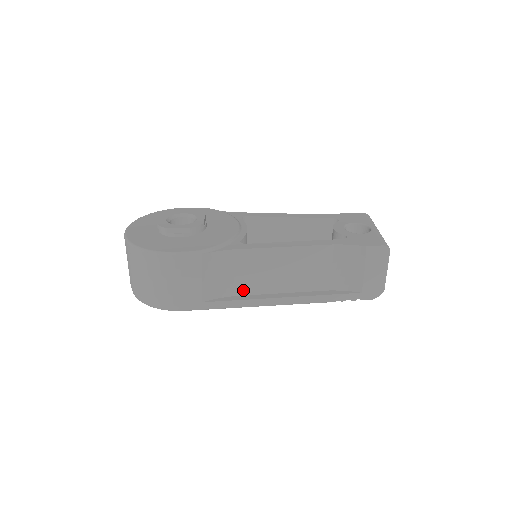
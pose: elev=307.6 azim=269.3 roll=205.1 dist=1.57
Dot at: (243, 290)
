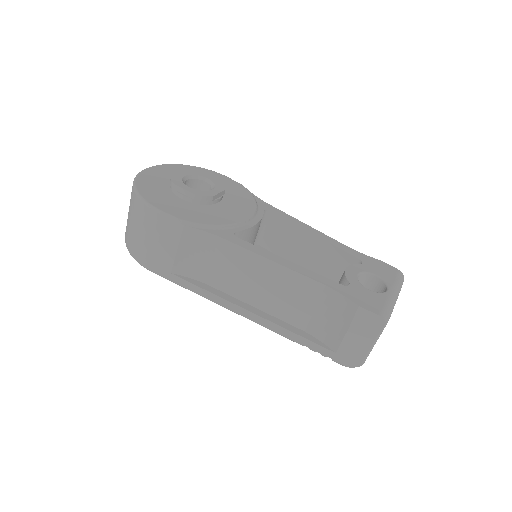
Dot at: (216, 282)
